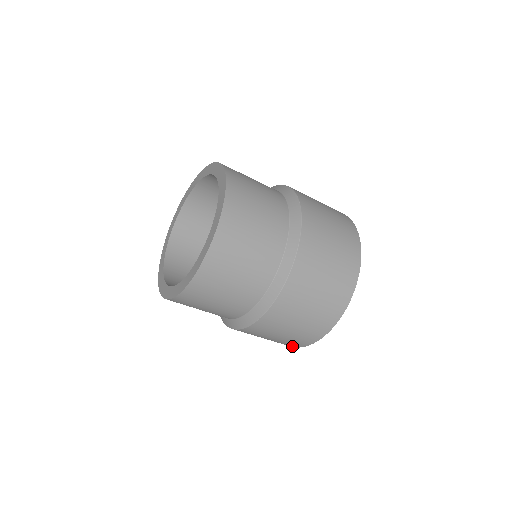
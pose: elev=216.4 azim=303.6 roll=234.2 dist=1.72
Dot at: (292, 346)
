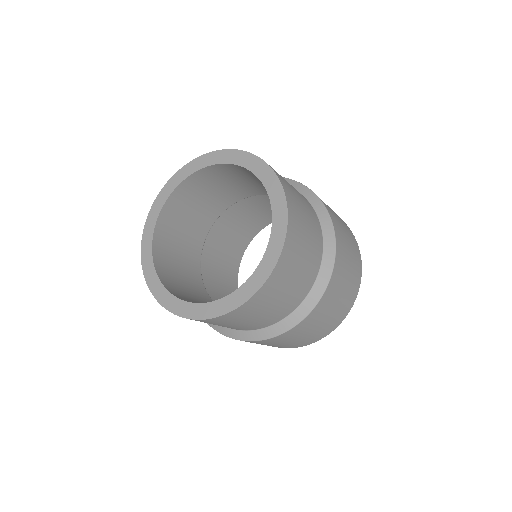
Dot at: occluded
